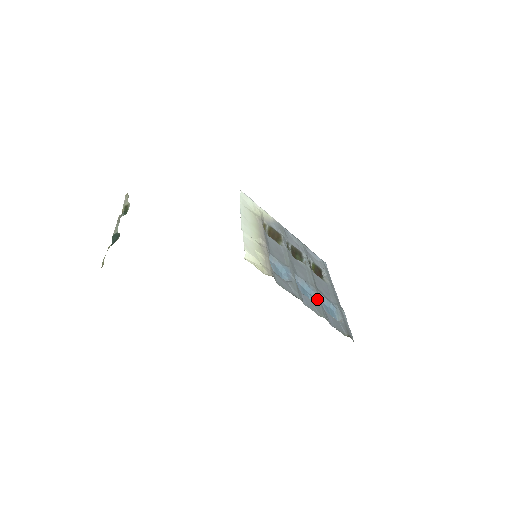
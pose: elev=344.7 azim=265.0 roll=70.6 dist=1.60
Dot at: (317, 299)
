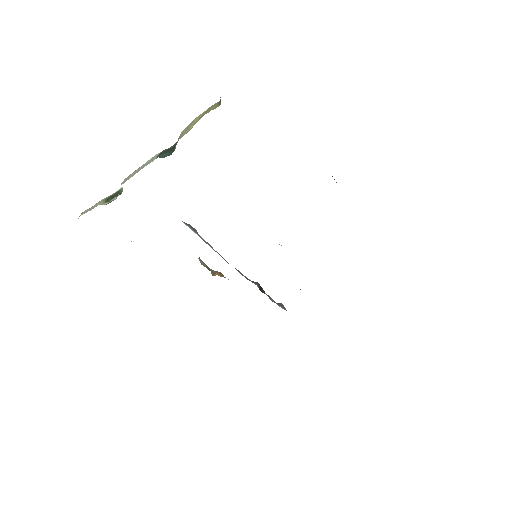
Dot at: occluded
